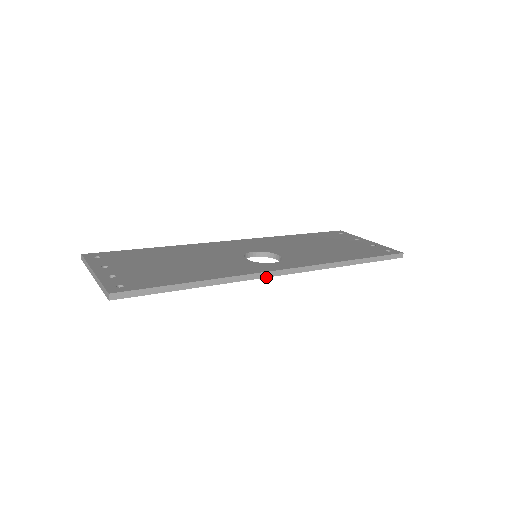
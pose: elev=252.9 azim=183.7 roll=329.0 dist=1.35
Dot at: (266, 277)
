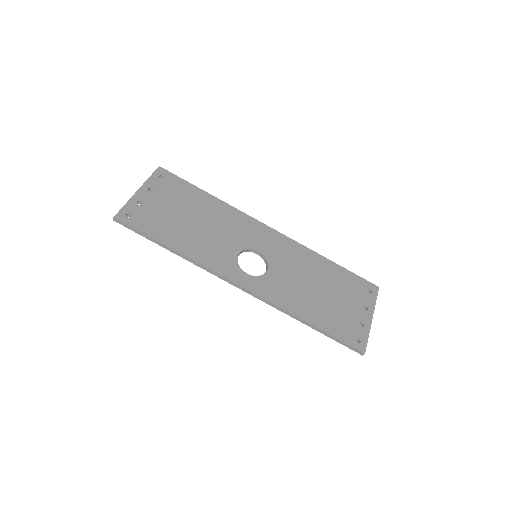
Dot at: (224, 280)
